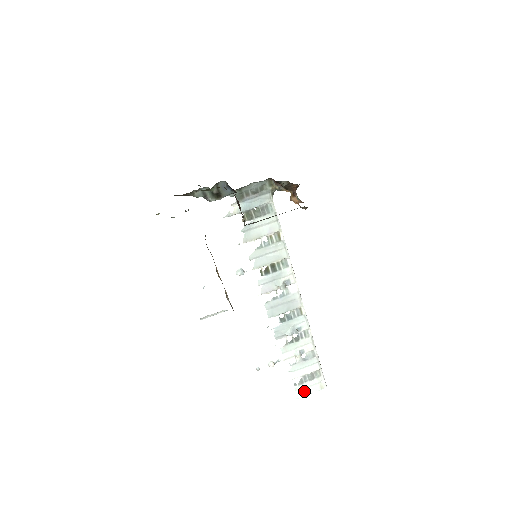
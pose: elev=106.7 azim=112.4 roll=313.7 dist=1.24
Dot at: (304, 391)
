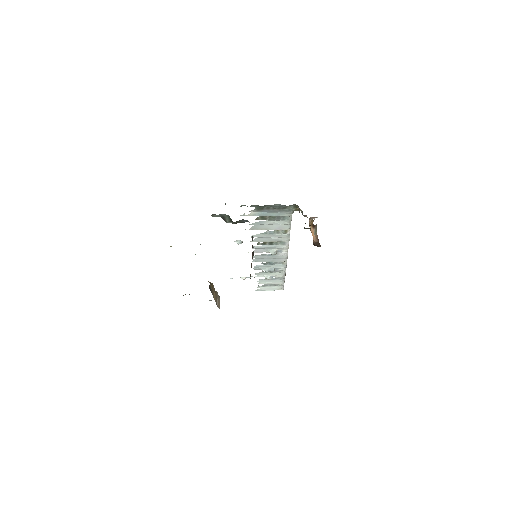
Dot at: (264, 289)
